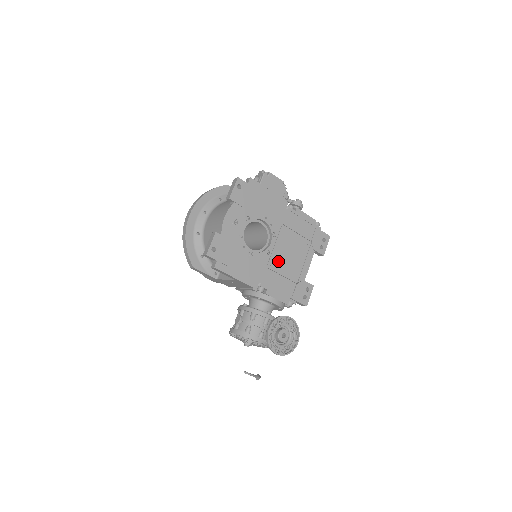
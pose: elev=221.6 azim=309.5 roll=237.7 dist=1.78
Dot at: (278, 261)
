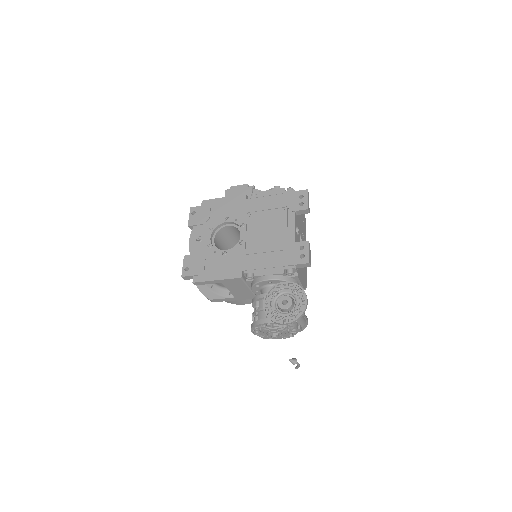
Dot at: (256, 243)
